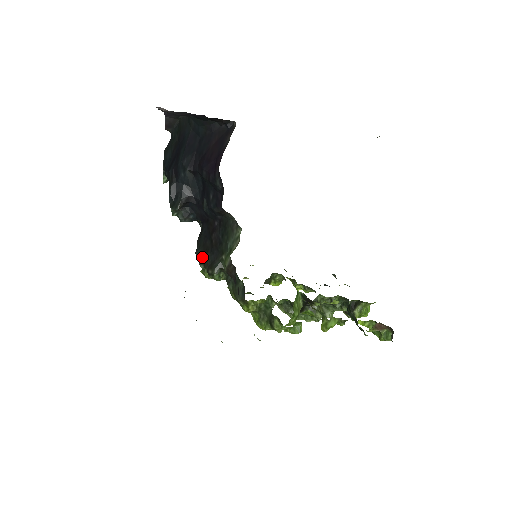
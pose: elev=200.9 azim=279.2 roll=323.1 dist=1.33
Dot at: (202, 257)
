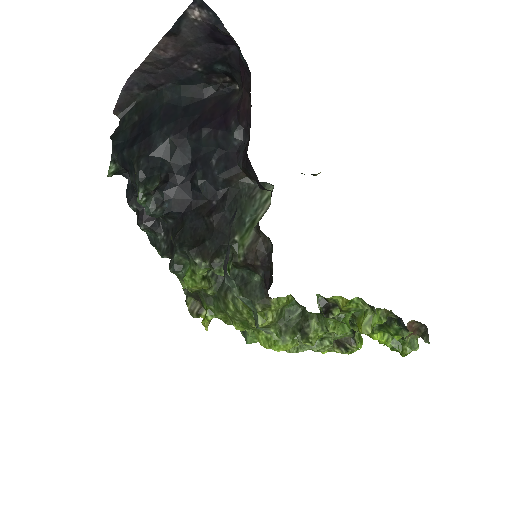
Dot at: (196, 247)
